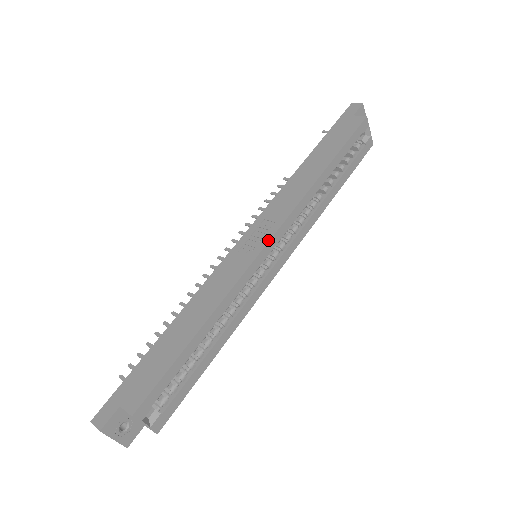
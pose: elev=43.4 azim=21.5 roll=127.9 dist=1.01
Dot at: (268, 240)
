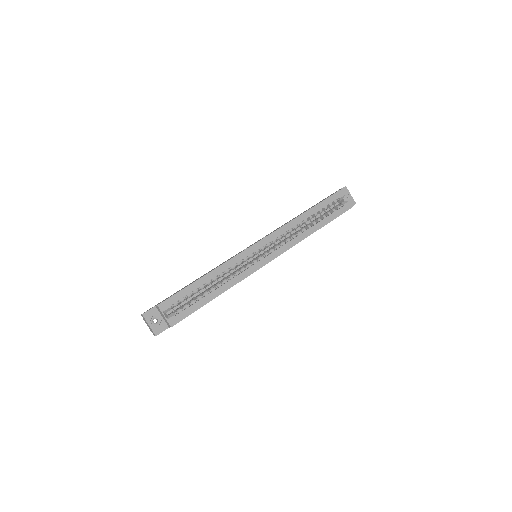
Dot at: (258, 241)
